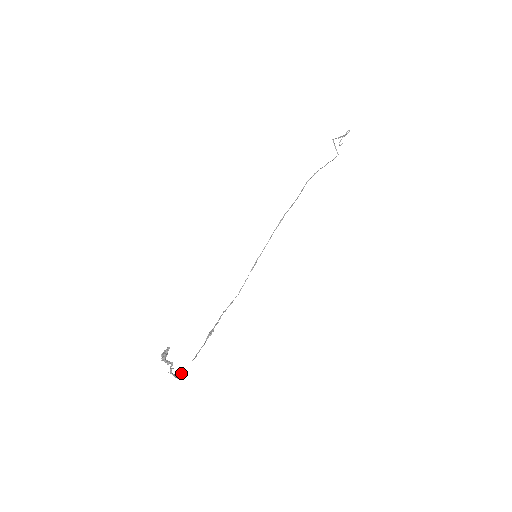
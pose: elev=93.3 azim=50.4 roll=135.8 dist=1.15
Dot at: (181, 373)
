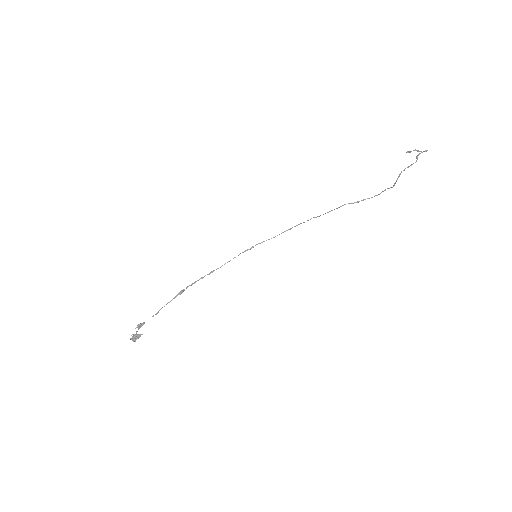
Dot at: (140, 326)
